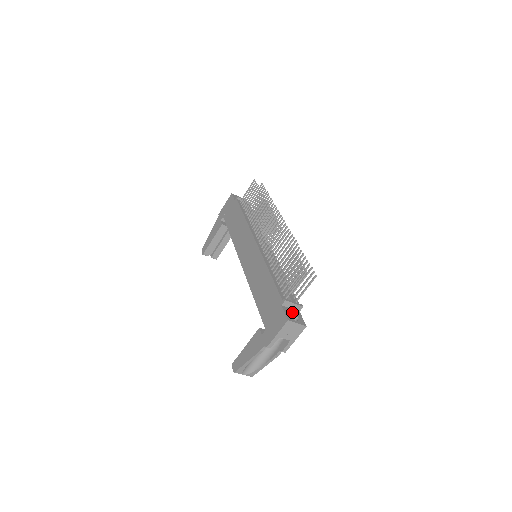
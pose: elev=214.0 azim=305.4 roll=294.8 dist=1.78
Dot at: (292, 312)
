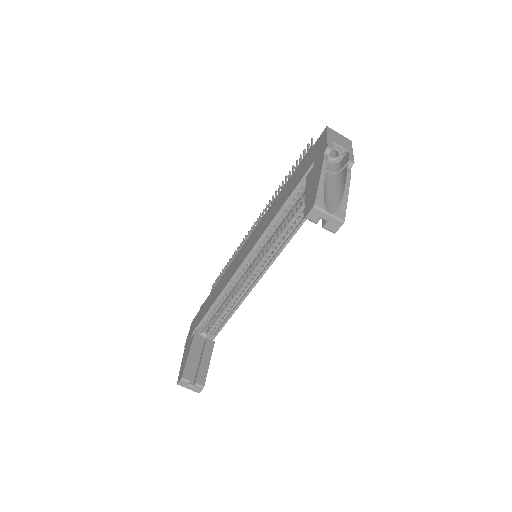
Dot at: occluded
